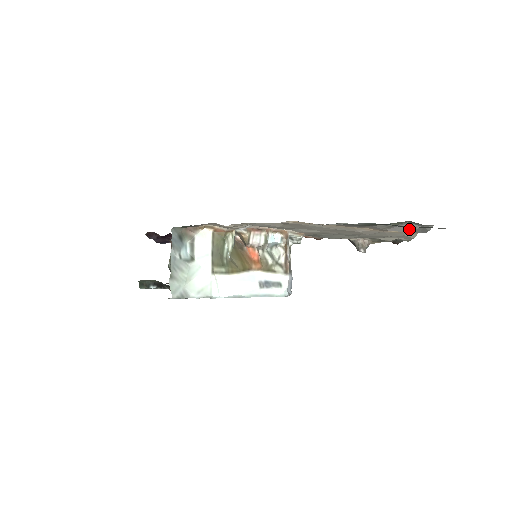
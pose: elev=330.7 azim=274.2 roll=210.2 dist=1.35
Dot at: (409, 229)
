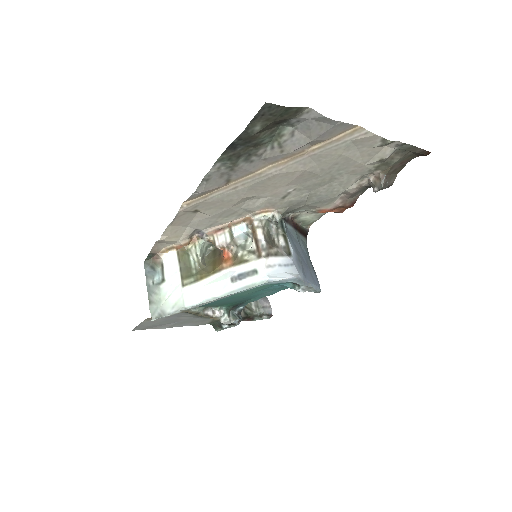
Dot at: (309, 132)
